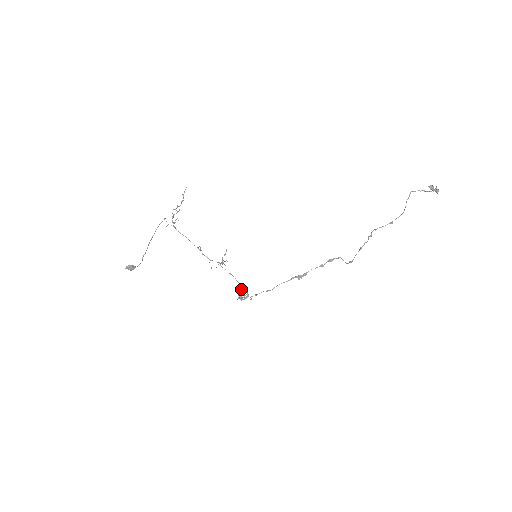
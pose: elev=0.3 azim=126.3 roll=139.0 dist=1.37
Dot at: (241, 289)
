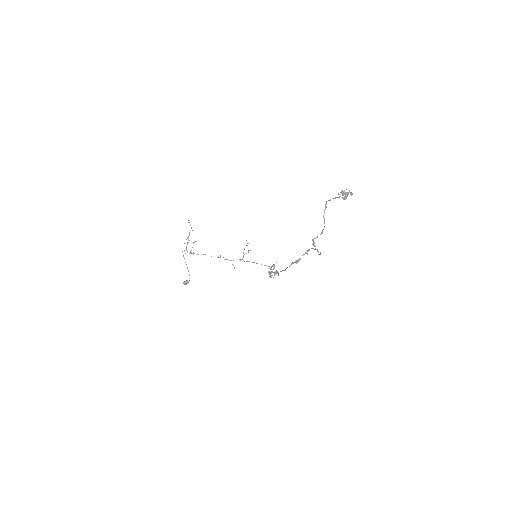
Dot at: (271, 266)
